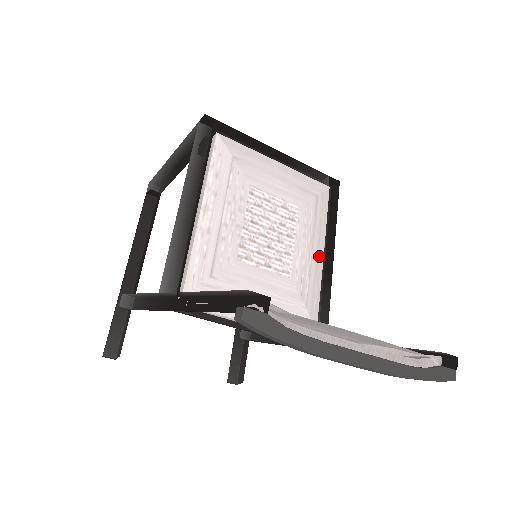
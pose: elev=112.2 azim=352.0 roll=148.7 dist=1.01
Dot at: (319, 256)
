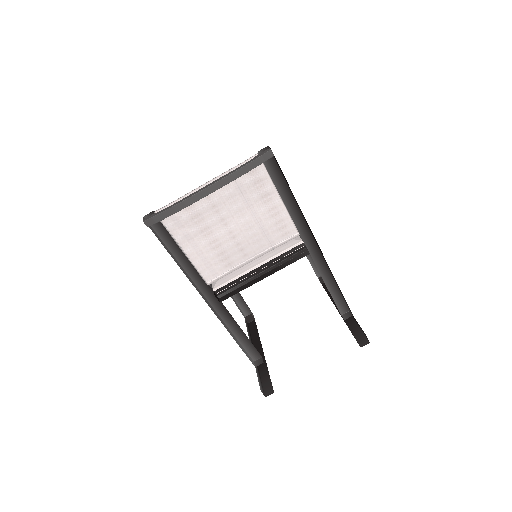
Dot at: occluded
